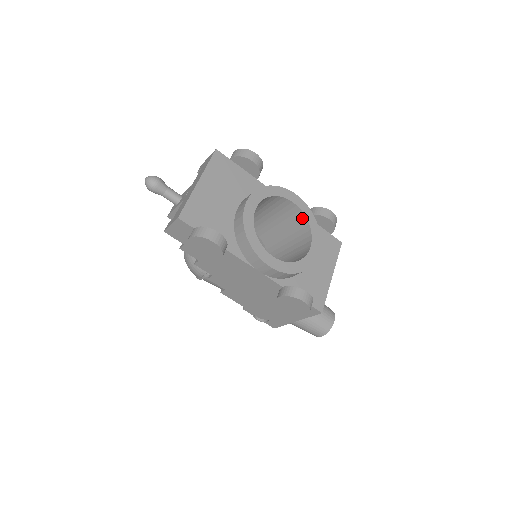
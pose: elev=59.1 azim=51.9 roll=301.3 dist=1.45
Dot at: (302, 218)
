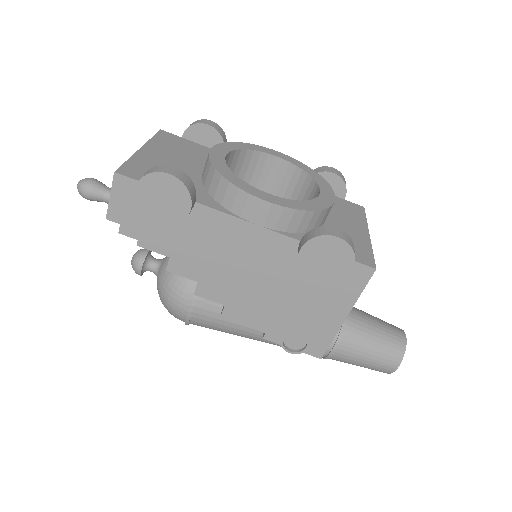
Dot at: (296, 174)
